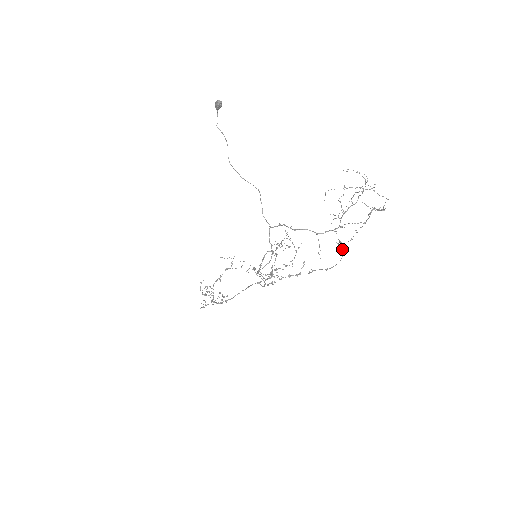
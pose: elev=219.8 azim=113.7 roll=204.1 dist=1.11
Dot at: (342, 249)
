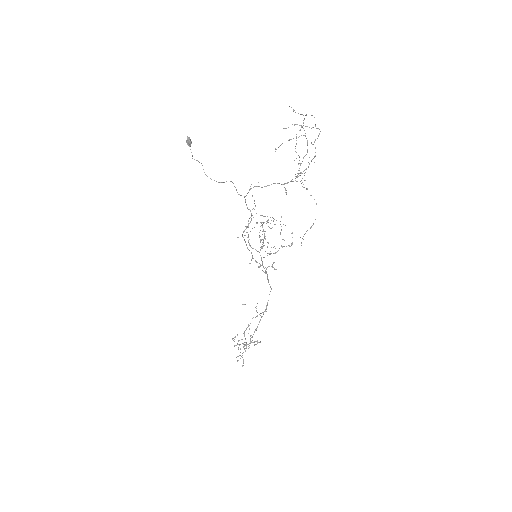
Dot at: occluded
